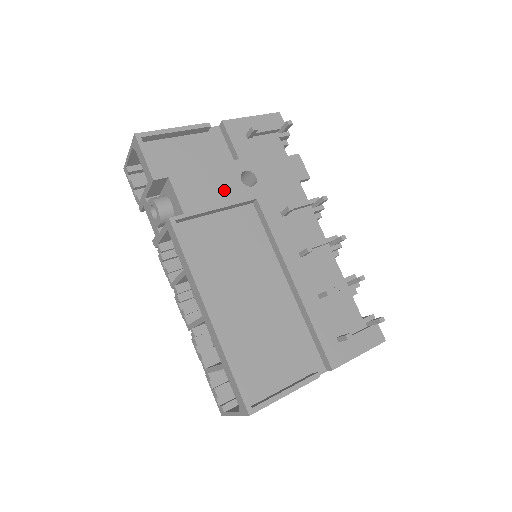
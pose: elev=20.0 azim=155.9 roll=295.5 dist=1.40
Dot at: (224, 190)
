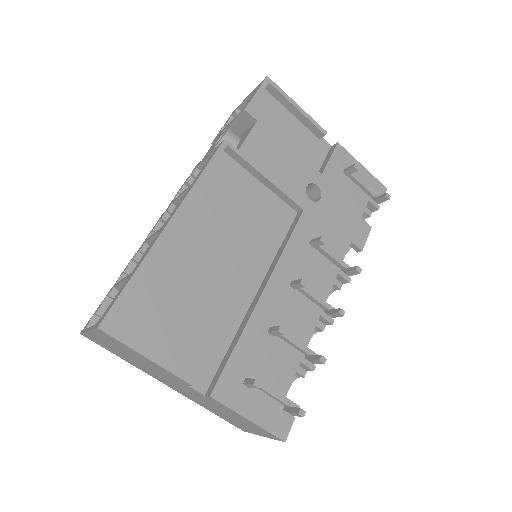
Dot at: (286, 175)
